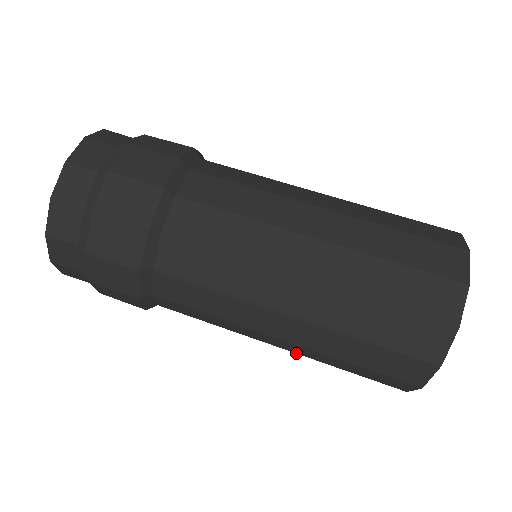
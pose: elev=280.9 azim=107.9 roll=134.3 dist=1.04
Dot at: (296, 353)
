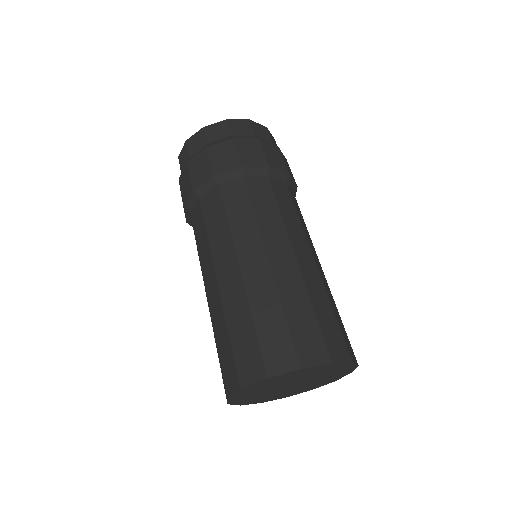
Dot at: occluded
